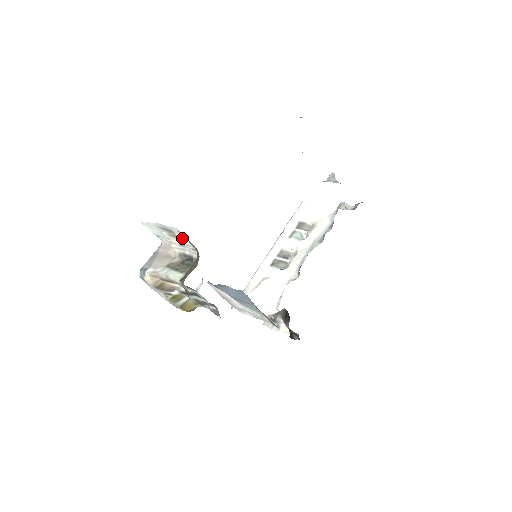
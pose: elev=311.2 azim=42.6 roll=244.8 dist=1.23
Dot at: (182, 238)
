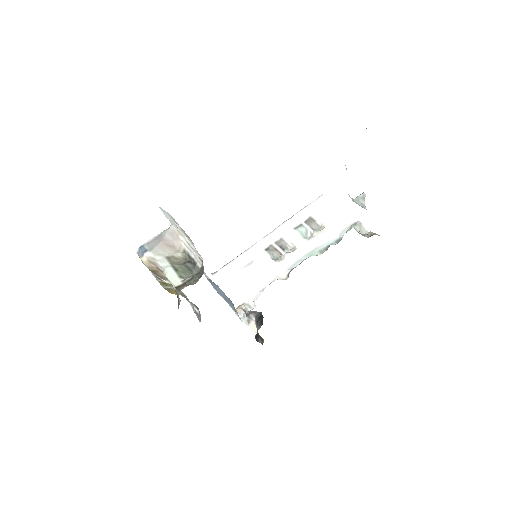
Dot at: (193, 247)
